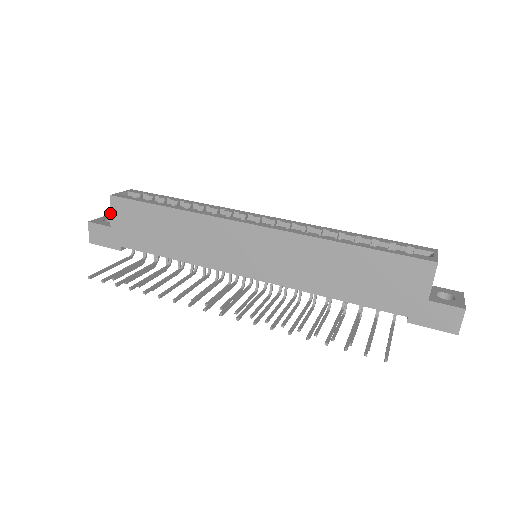
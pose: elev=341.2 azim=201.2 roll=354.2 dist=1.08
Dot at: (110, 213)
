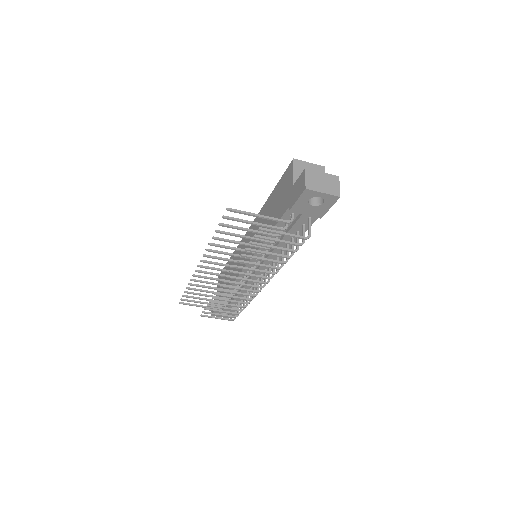
Dot at: (217, 287)
